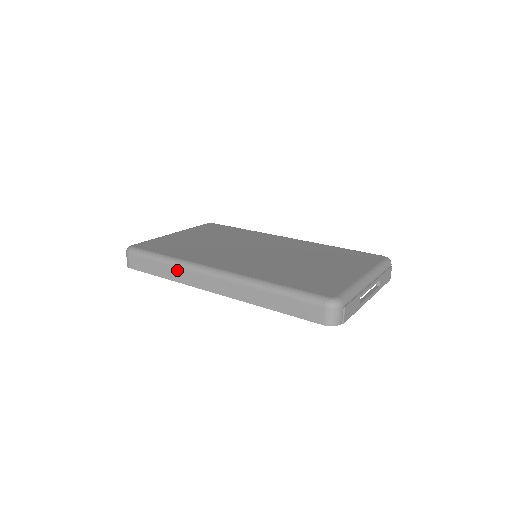
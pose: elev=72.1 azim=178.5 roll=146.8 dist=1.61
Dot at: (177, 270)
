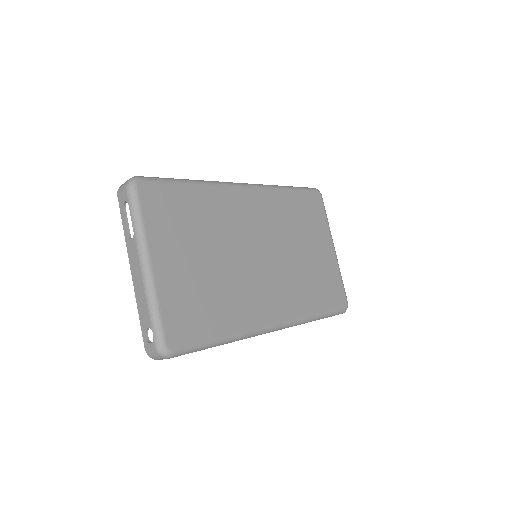
Dot at: occluded
